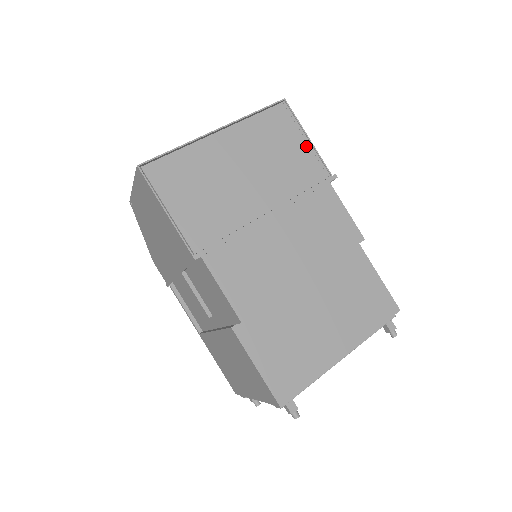
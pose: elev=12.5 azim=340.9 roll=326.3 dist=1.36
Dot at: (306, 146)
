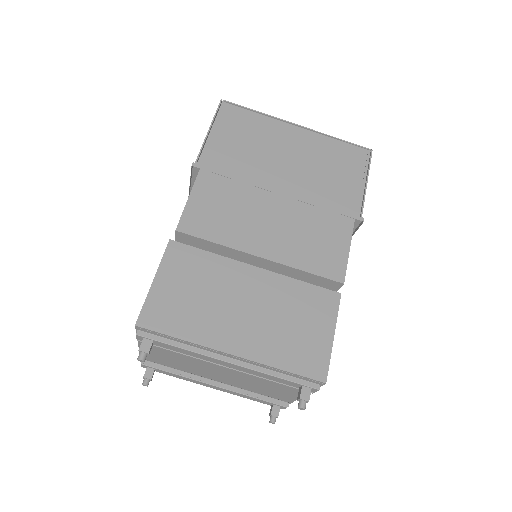
Dot at: (359, 186)
